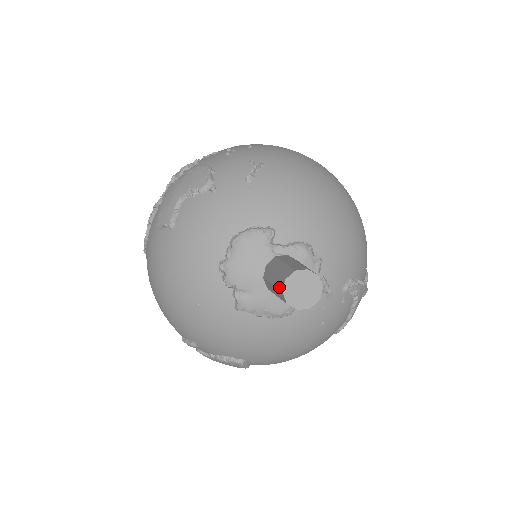
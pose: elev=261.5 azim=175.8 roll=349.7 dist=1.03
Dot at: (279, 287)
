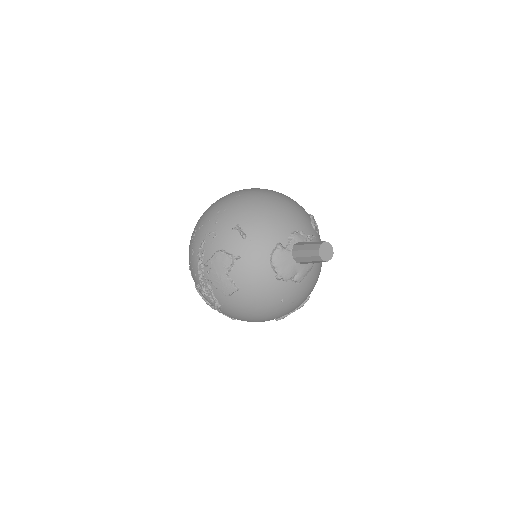
Dot at: (318, 260)
